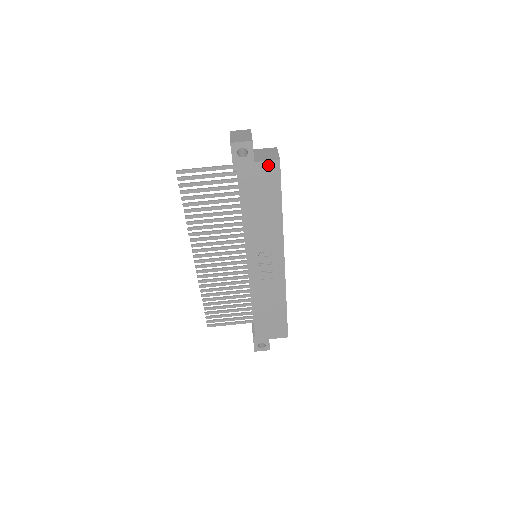
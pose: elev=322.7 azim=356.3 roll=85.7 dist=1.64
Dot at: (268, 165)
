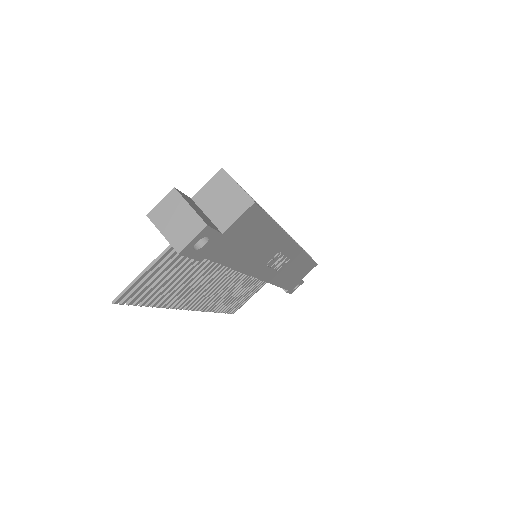
Dot at: (241, 219)
